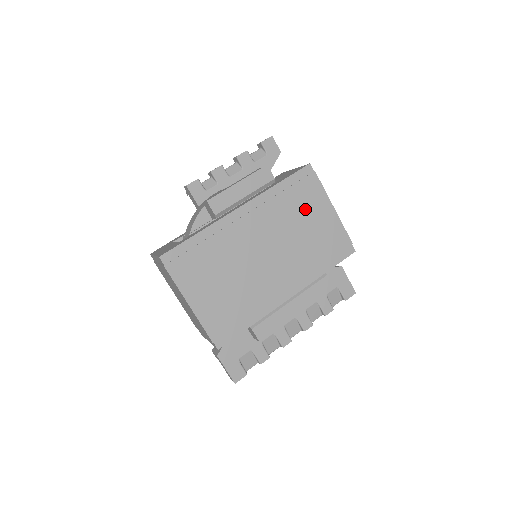
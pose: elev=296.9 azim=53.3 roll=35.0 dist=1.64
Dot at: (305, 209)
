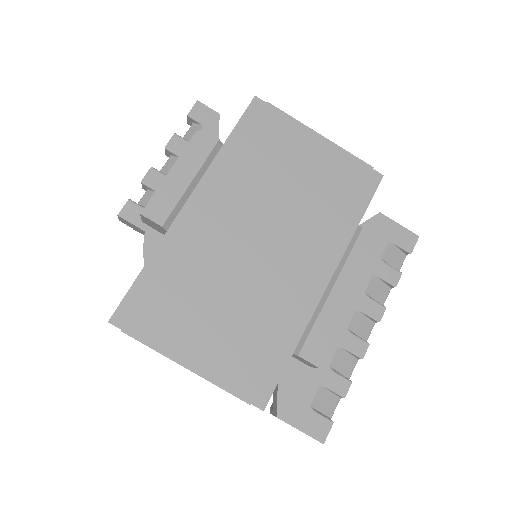
Dot at: (281, 156)
